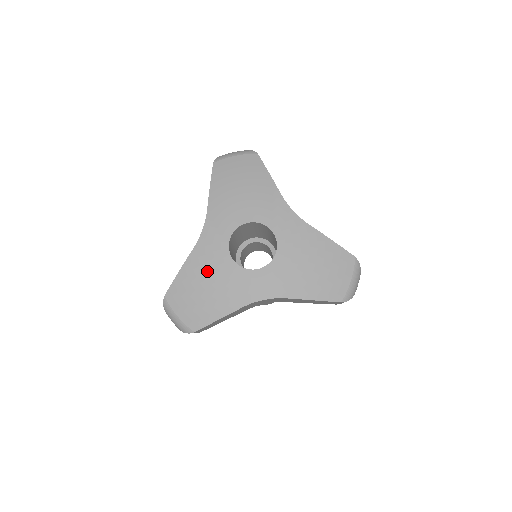
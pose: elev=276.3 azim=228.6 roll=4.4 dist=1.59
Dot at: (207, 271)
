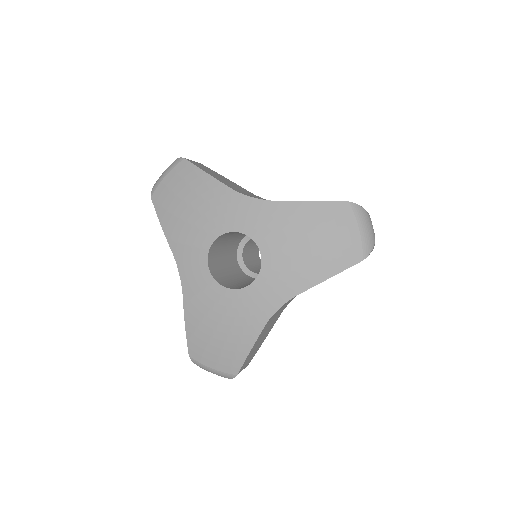
Dot at: (208, 312)
